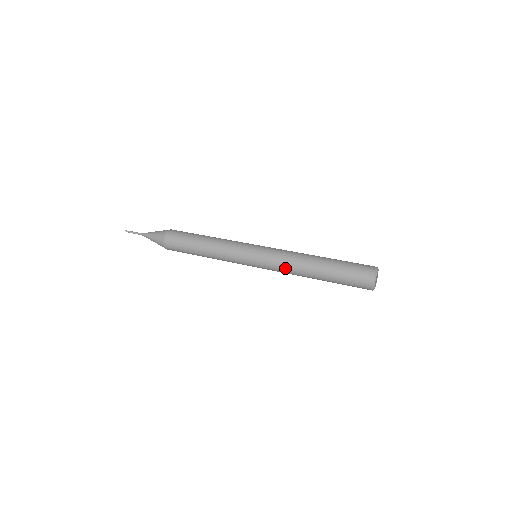
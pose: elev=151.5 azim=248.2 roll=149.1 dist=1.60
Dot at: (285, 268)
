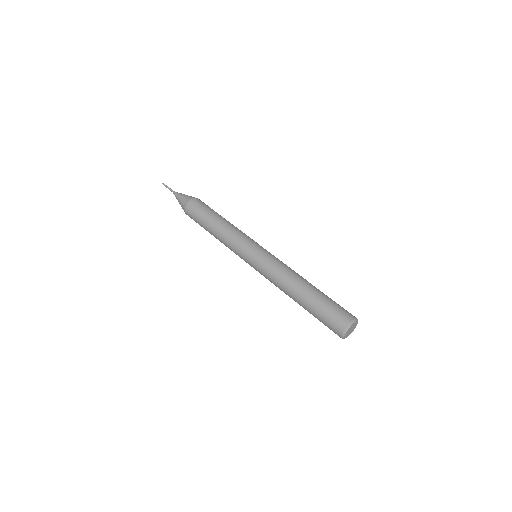
Dot at: (274, 284)
